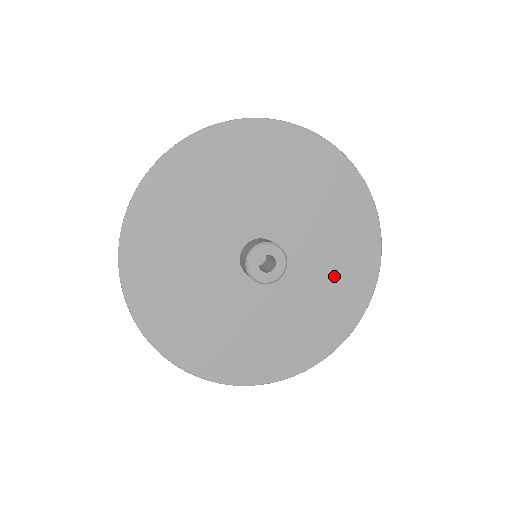
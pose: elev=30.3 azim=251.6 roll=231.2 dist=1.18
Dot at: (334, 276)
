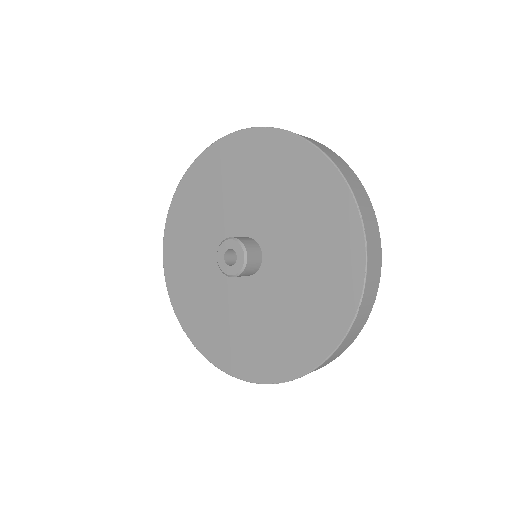
Dot at: (315, 269)
